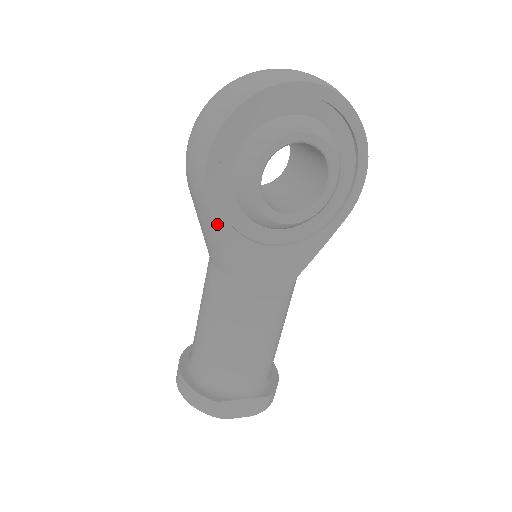
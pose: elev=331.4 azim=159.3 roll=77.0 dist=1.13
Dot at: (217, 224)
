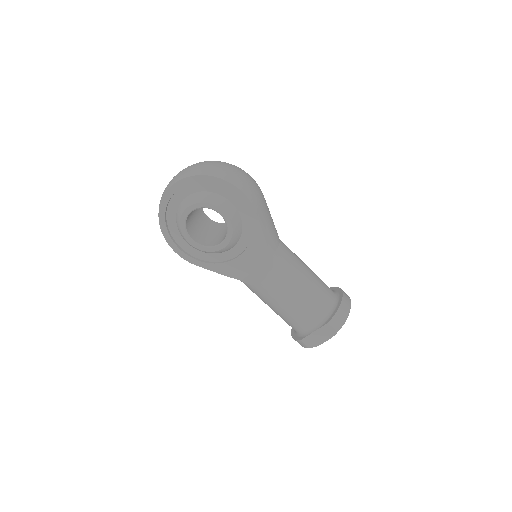
Dot at: (207, 268)
